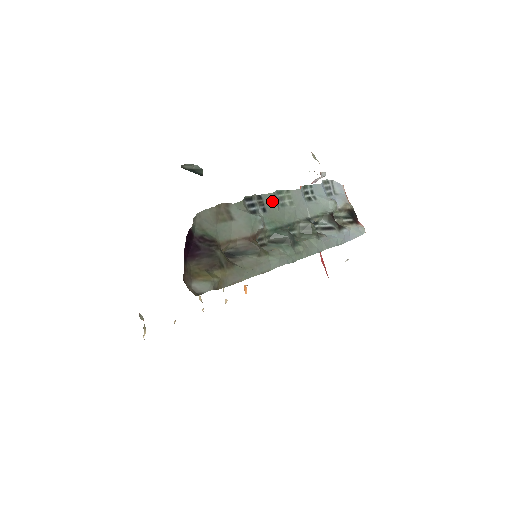
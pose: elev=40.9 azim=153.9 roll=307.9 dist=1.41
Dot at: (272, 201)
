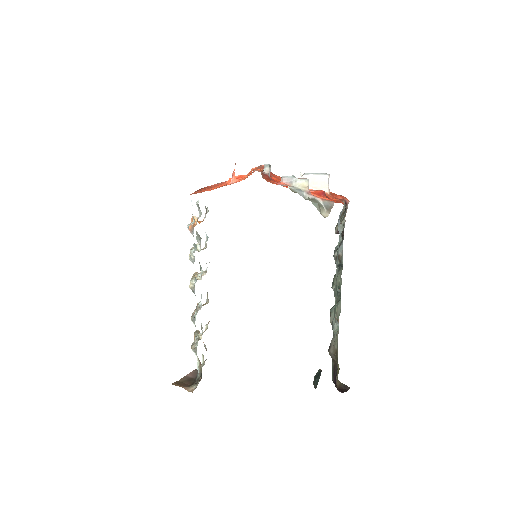
Dot at: occluded
